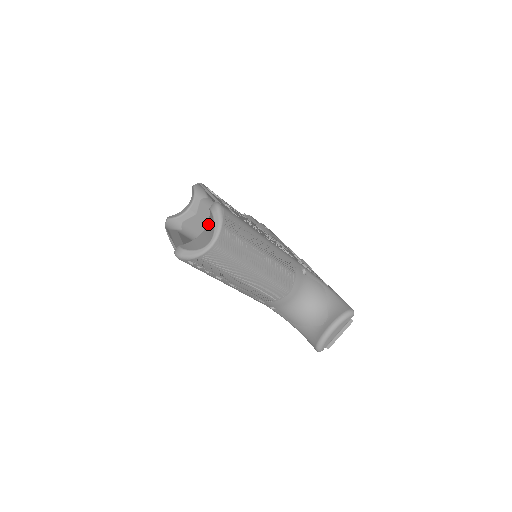
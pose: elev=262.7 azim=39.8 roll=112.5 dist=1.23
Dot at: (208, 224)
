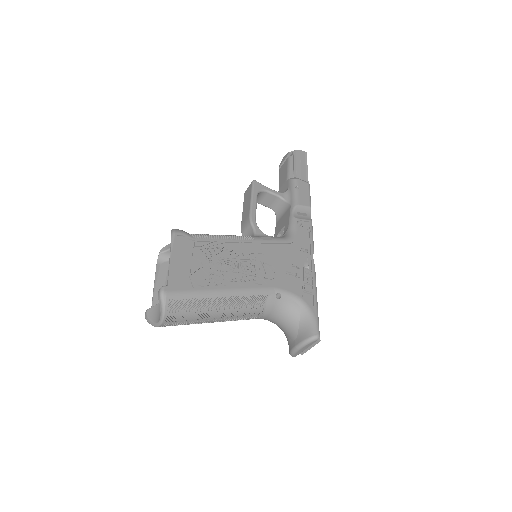
Dot at: occluded
